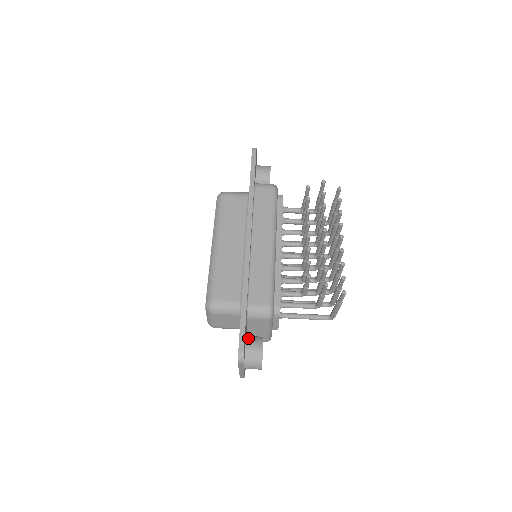
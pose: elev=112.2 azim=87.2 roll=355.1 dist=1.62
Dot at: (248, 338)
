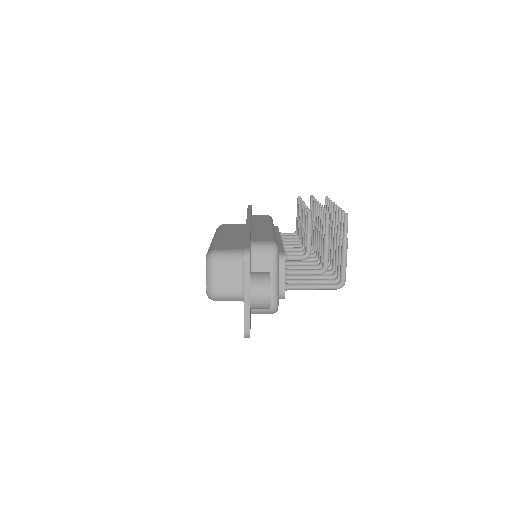
Dot at: occluded
